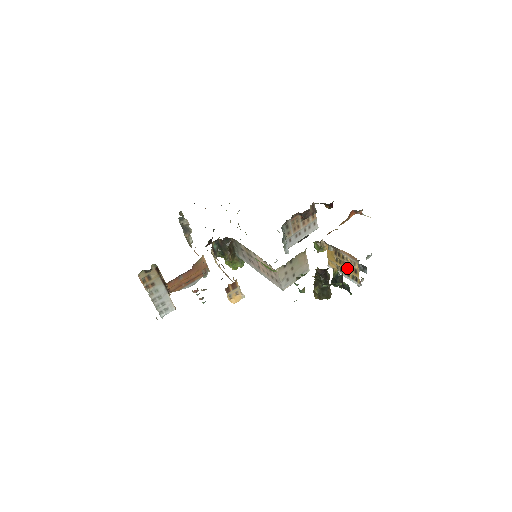
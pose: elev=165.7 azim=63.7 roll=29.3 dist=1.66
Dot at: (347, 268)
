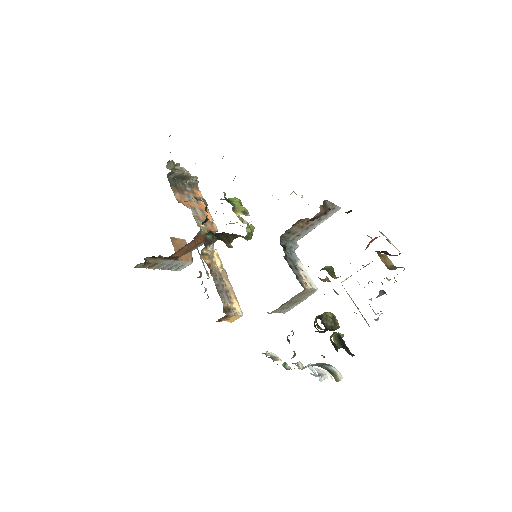
Dot at: occluded
